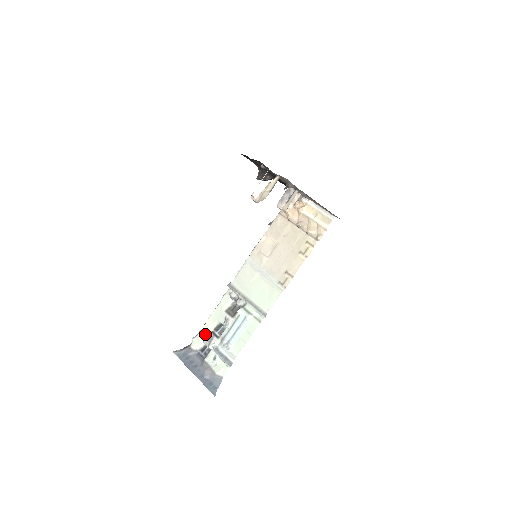
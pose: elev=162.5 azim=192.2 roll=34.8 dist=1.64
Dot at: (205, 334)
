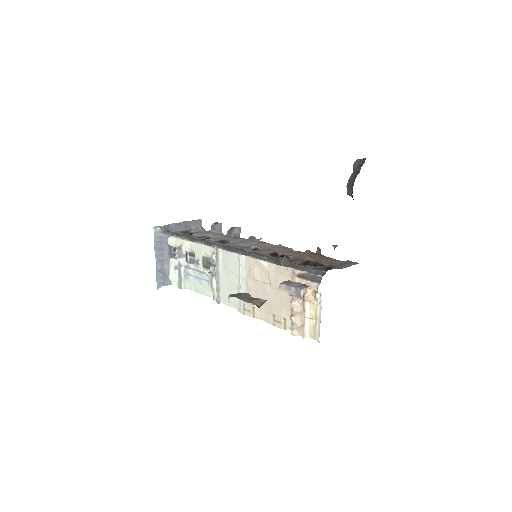
Dot at: (180, 247)
